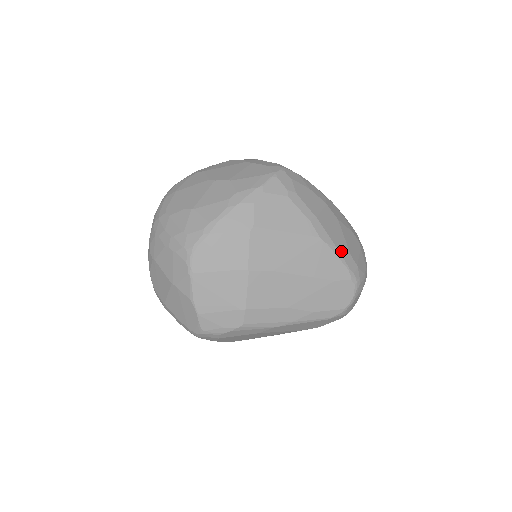
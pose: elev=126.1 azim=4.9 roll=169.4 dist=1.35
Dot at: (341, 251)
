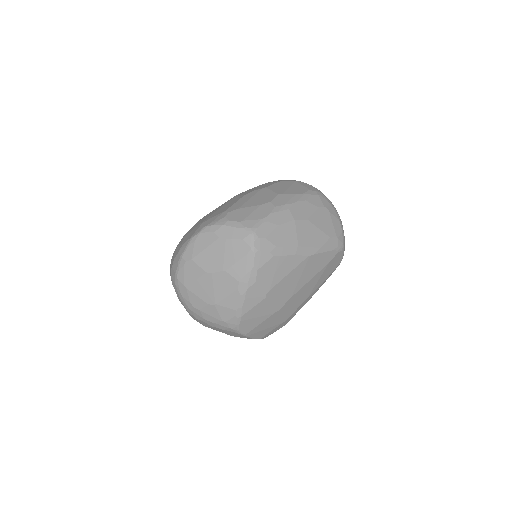
Dot at: (324, 245)
